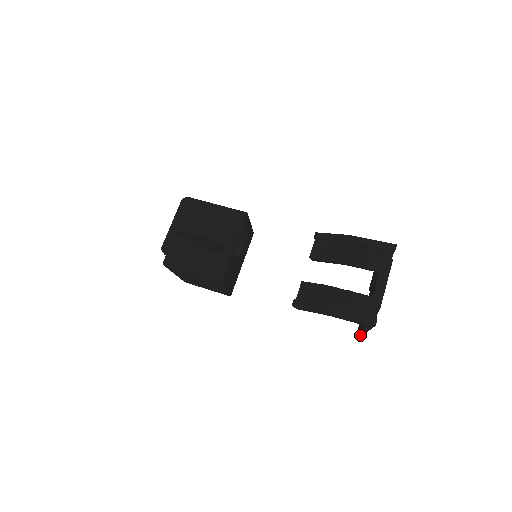
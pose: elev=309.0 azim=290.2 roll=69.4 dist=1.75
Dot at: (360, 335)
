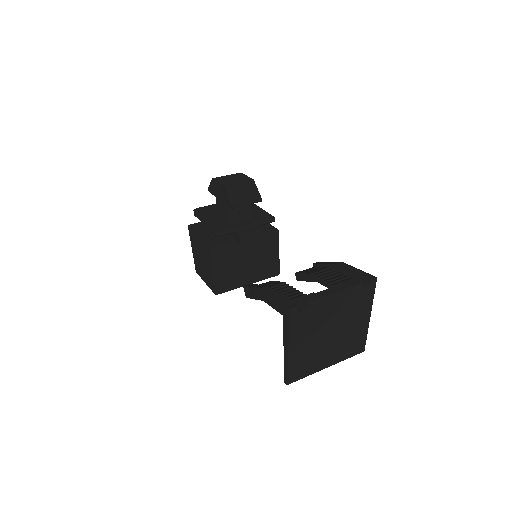
Dot at: (286, 371)
